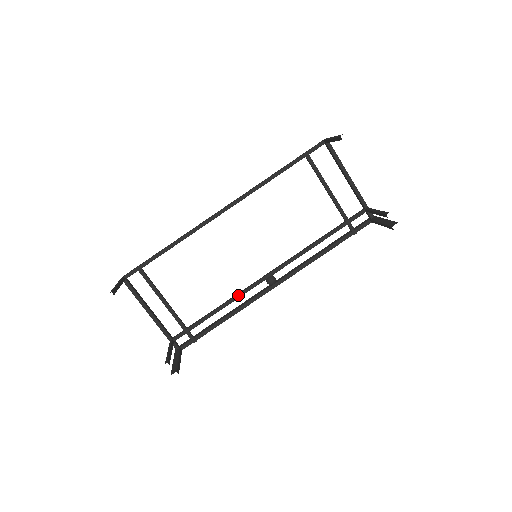
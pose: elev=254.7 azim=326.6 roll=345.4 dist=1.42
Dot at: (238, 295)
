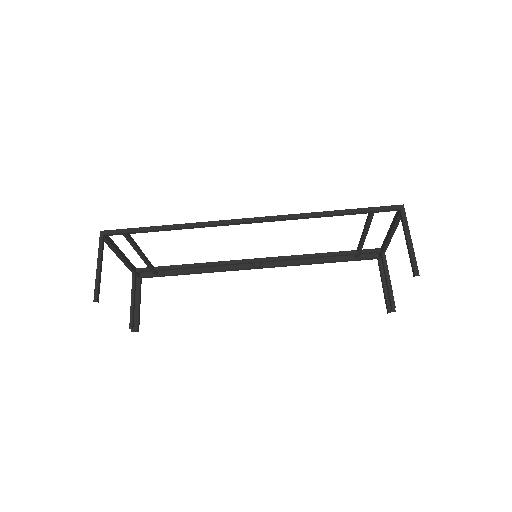
Dot at: (219, 265)
